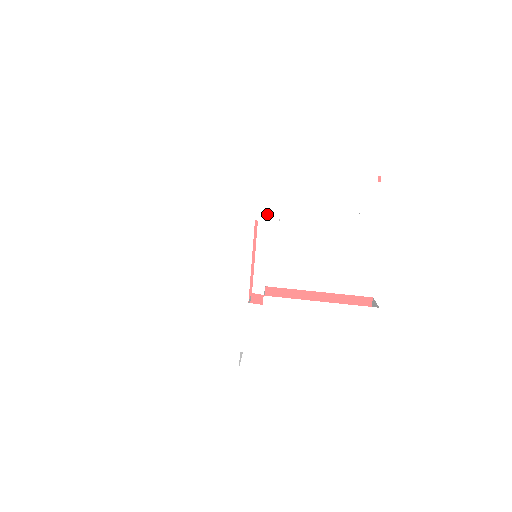
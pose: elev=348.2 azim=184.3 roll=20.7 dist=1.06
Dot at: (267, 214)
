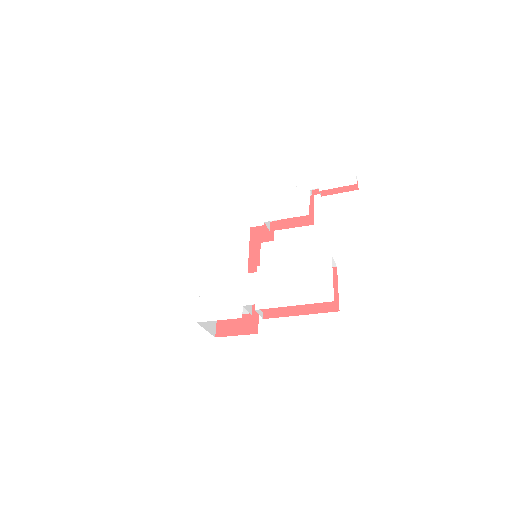
Dot at: (257, 223)
